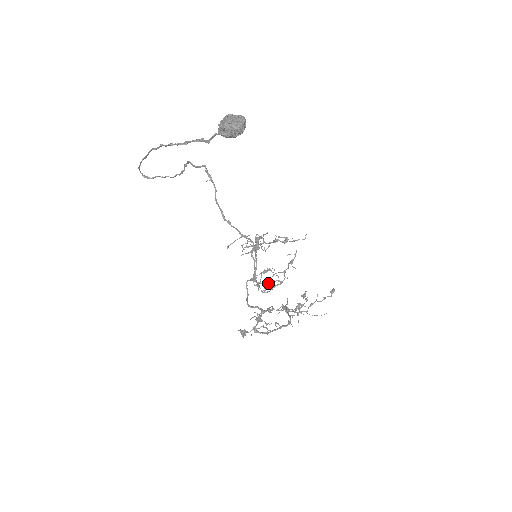
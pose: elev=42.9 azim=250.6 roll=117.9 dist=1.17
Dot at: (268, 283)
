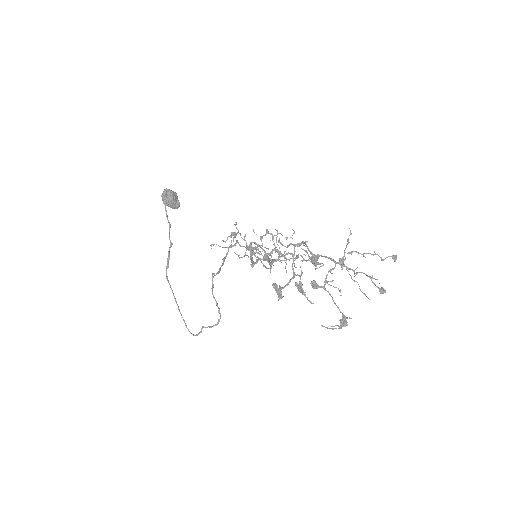
Dot at: occluded
